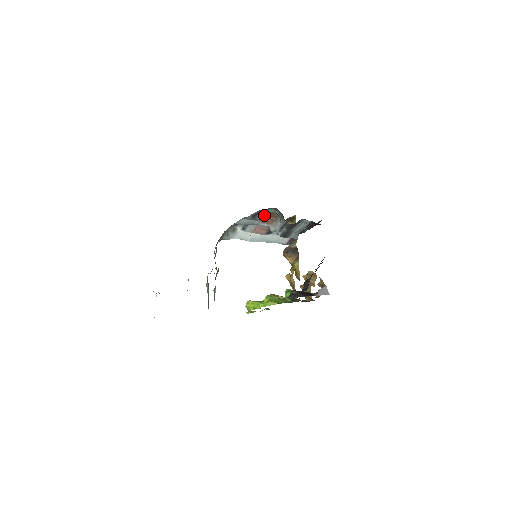
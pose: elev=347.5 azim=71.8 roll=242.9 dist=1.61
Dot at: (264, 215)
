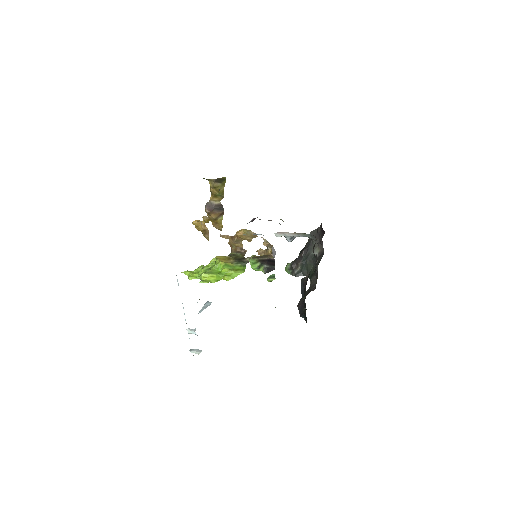
Dot at: occluded
